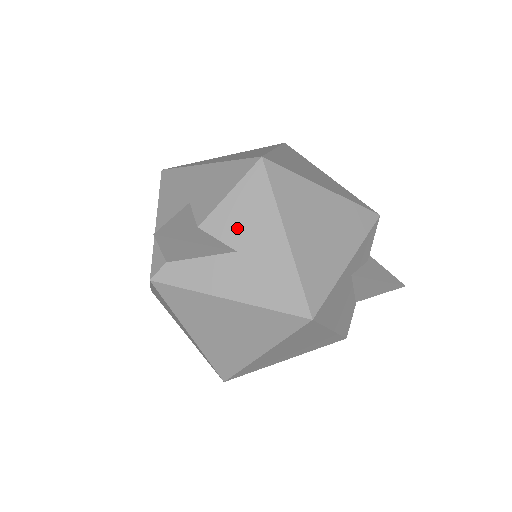
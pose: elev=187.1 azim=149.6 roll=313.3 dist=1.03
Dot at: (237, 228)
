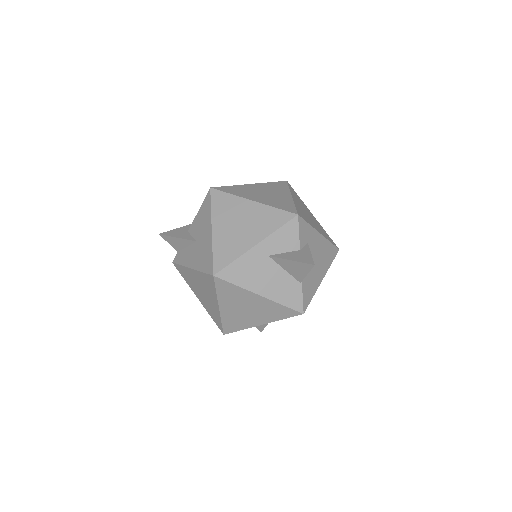
Dot at: (198, 229)
